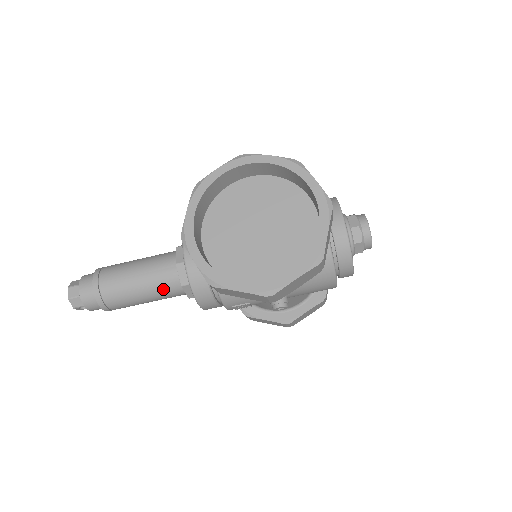
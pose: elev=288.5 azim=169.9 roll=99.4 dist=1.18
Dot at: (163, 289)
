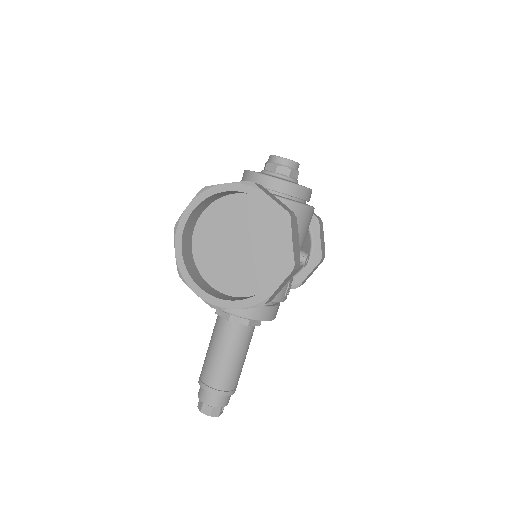
Dot at: (242, 341)
